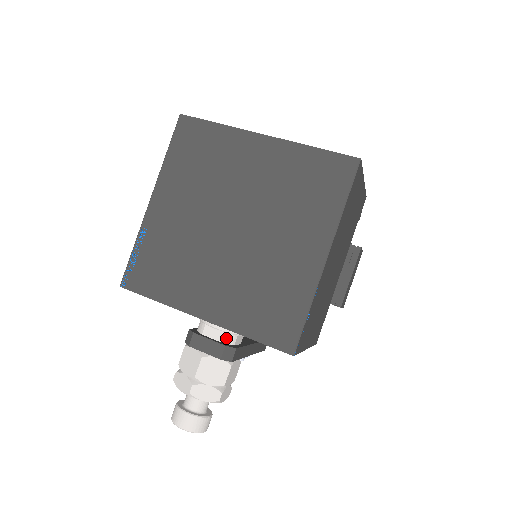
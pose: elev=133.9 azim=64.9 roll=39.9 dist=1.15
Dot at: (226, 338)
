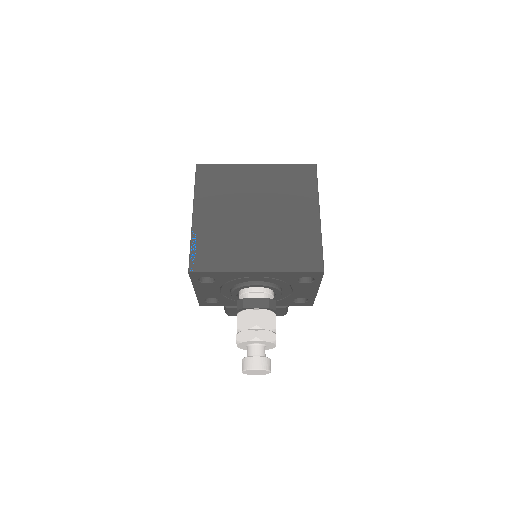
Dot at: (266, 297)
